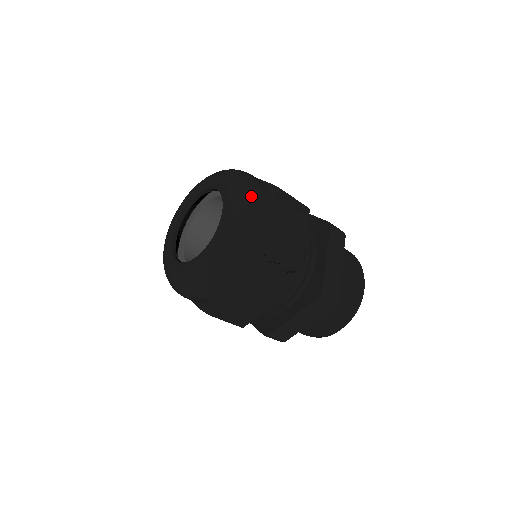
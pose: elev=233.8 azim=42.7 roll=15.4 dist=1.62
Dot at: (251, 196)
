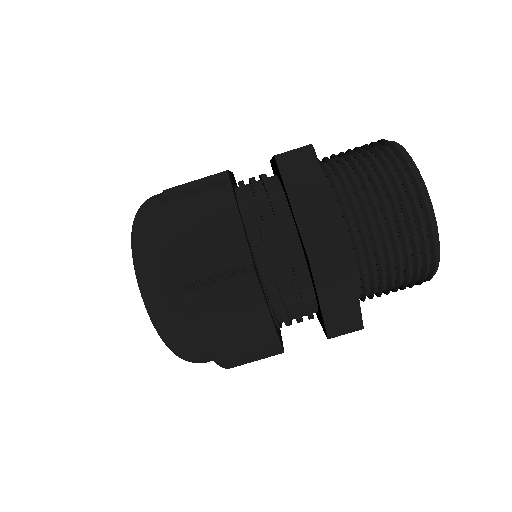
Dot at: (137, 231)
